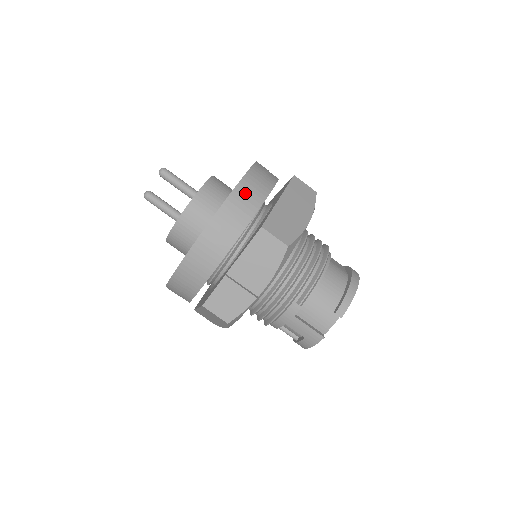
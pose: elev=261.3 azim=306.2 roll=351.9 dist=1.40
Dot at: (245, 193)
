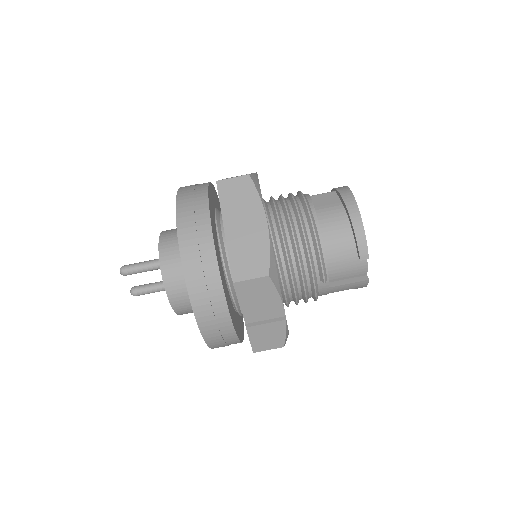
Dot at: (194, 260)
